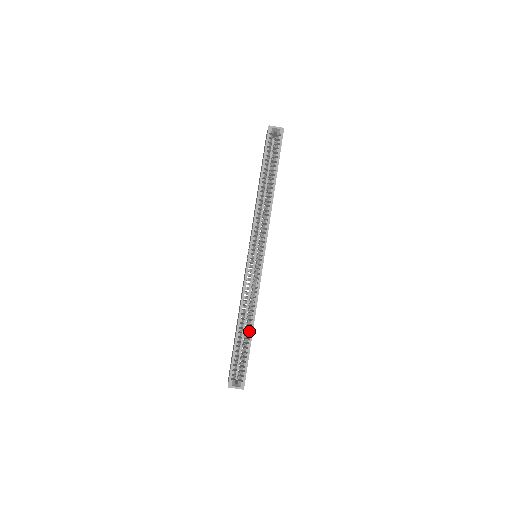
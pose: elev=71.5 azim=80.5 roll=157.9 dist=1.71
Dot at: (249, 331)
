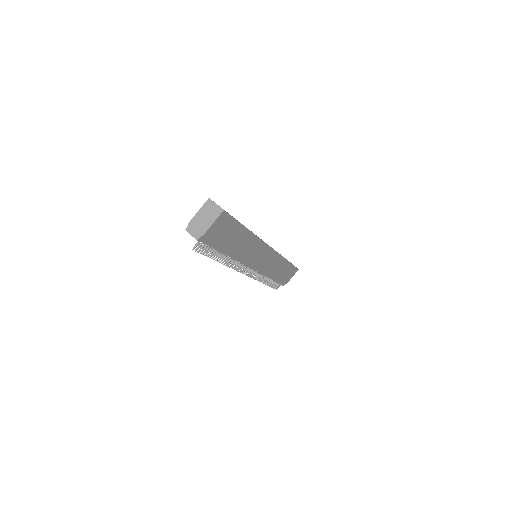
Dot at: occluded
